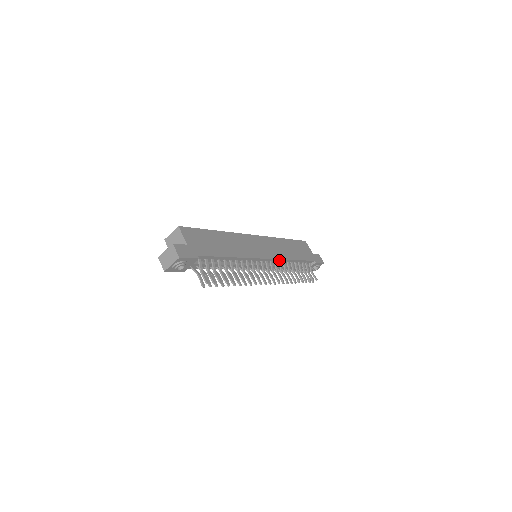
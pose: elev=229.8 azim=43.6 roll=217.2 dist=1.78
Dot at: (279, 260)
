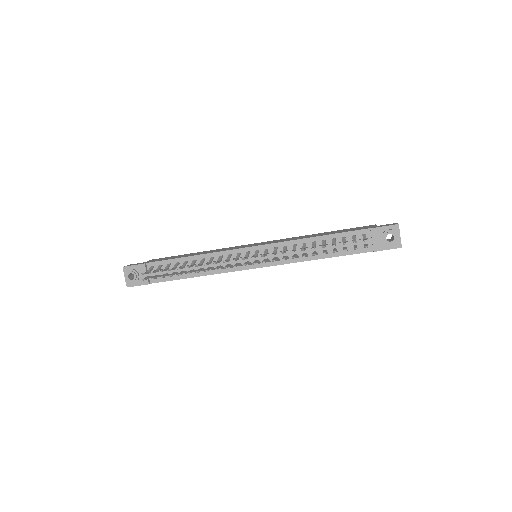
Dot at: (281, 244)
